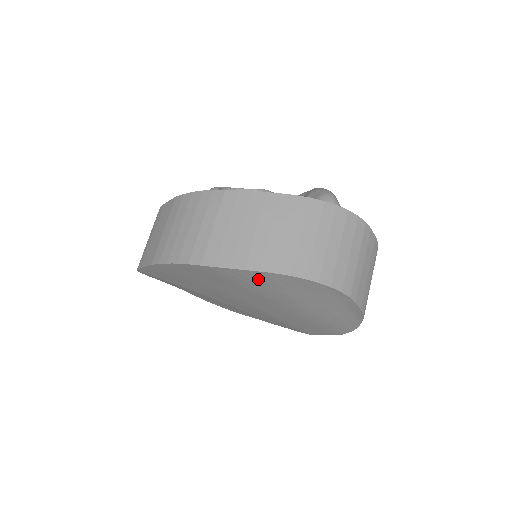
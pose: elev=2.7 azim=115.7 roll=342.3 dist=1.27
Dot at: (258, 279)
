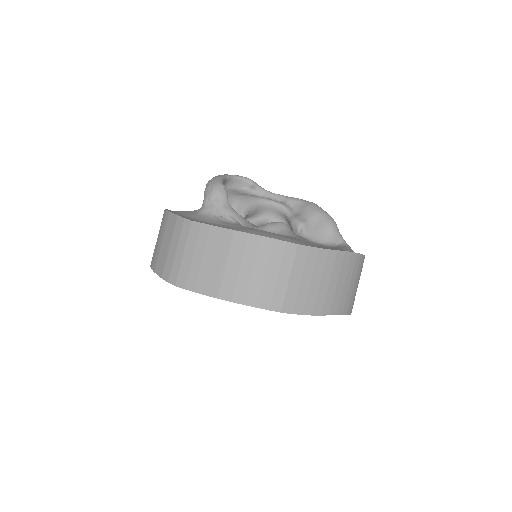
Dot at: occluded
